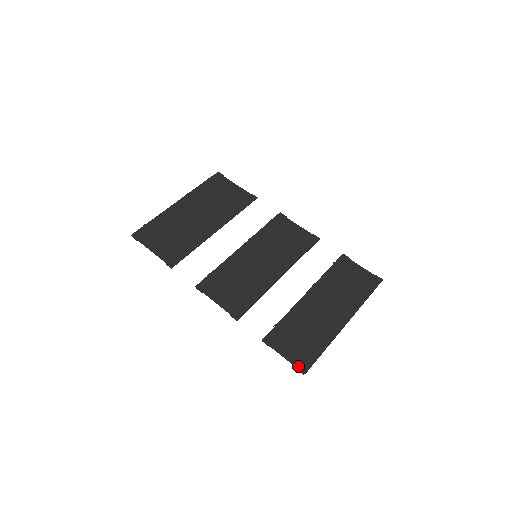
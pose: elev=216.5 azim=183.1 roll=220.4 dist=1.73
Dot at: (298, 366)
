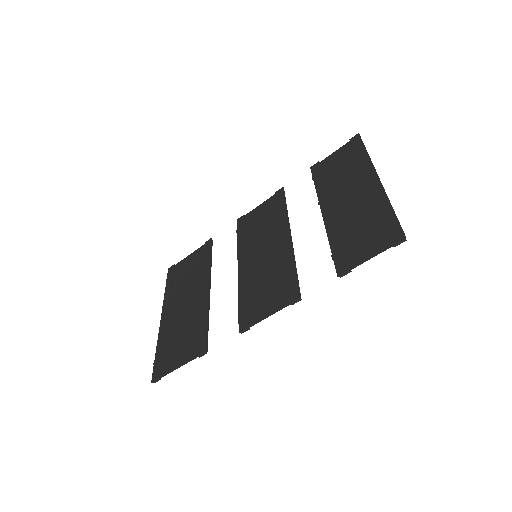
Dot at: (391, 243)
